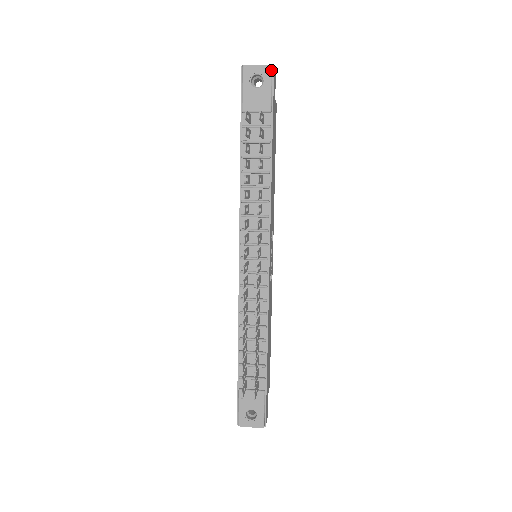
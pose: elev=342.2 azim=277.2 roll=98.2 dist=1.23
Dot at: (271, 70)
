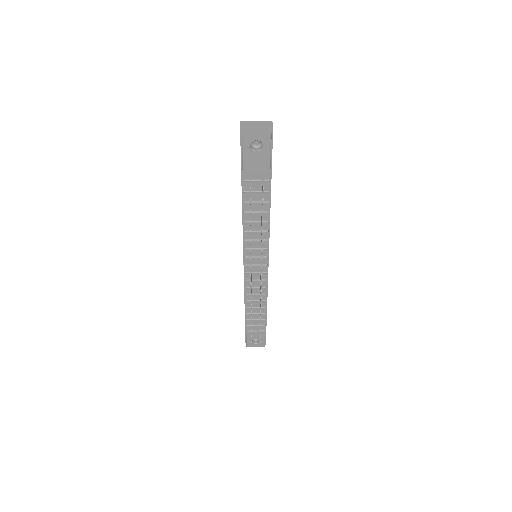
Dot at: (270, 137)
